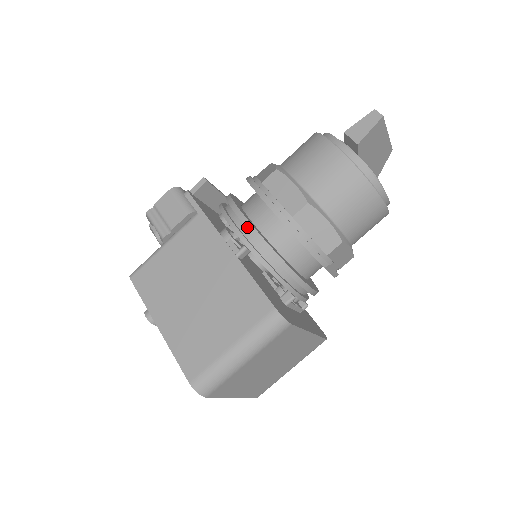
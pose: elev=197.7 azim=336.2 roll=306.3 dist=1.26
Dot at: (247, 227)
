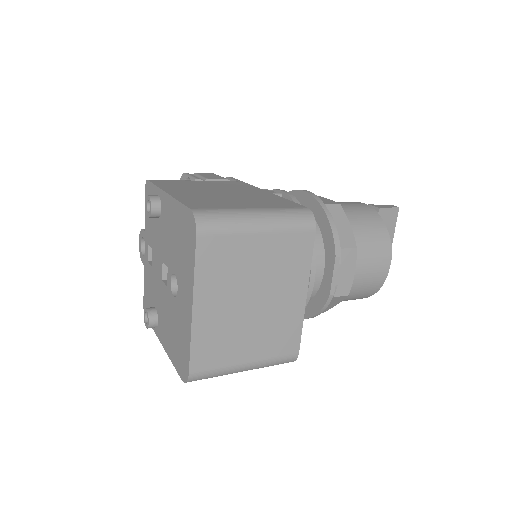
Dot at: (284, 192)
